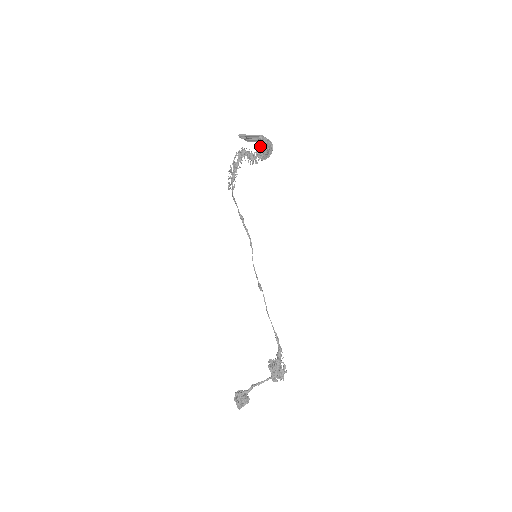
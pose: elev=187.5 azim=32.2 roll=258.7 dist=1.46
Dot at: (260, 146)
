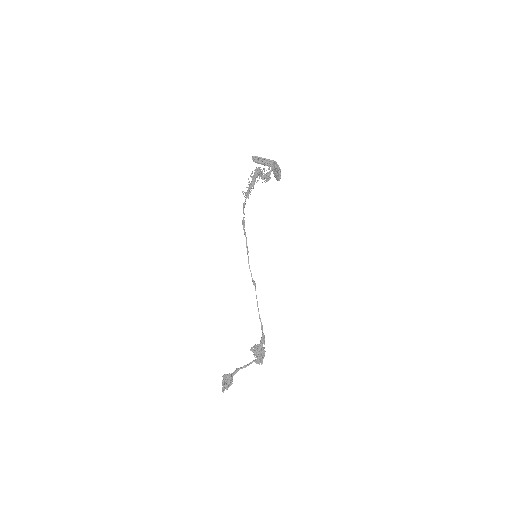
Dot at: (279, 169)
